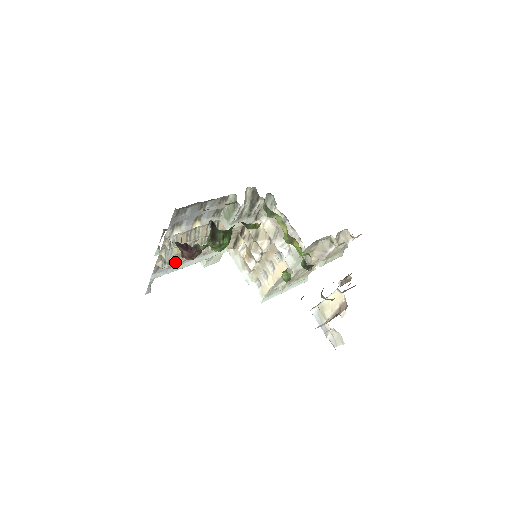
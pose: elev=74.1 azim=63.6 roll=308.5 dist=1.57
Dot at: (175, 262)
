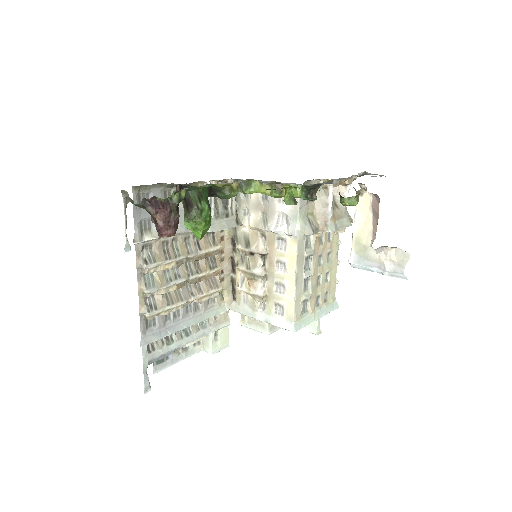
Dot at: (164, 308)
